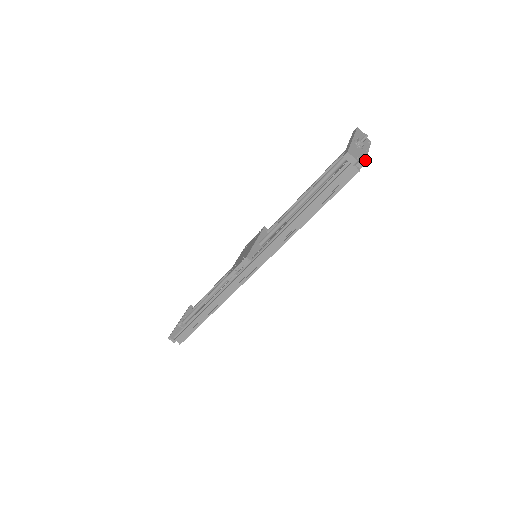
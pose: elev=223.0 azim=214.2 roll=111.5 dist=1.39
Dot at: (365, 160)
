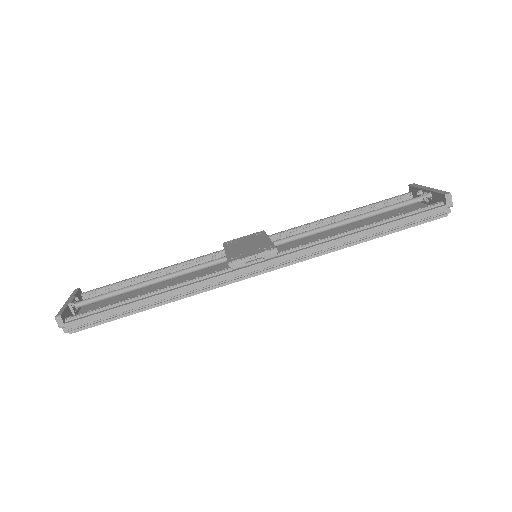
Dot at: occluded
